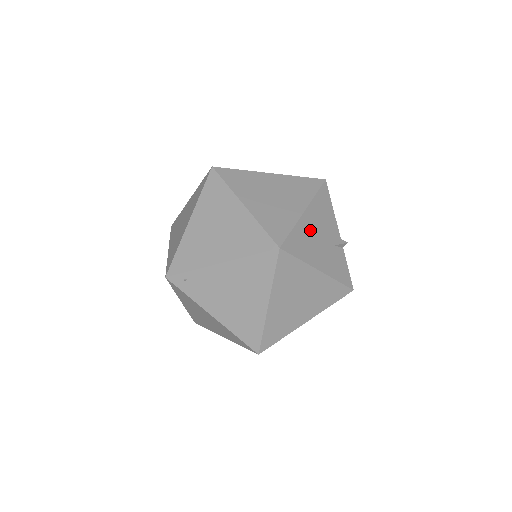
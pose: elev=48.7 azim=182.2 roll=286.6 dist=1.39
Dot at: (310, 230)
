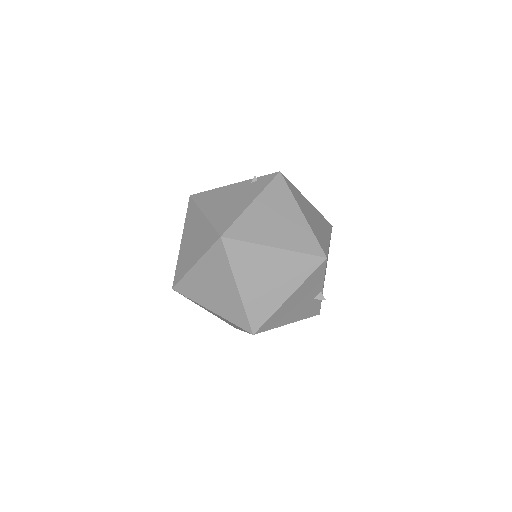
Dot at: (290, 306)
